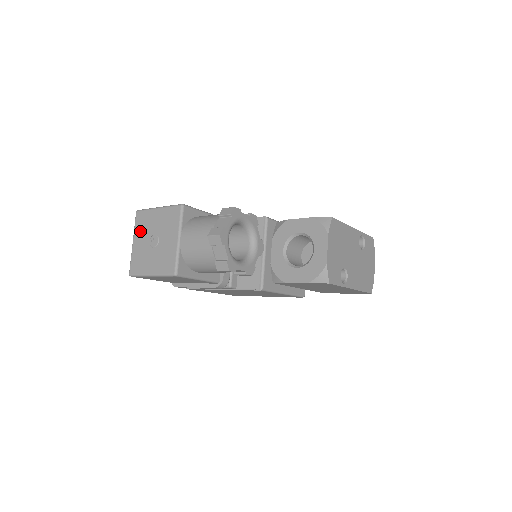
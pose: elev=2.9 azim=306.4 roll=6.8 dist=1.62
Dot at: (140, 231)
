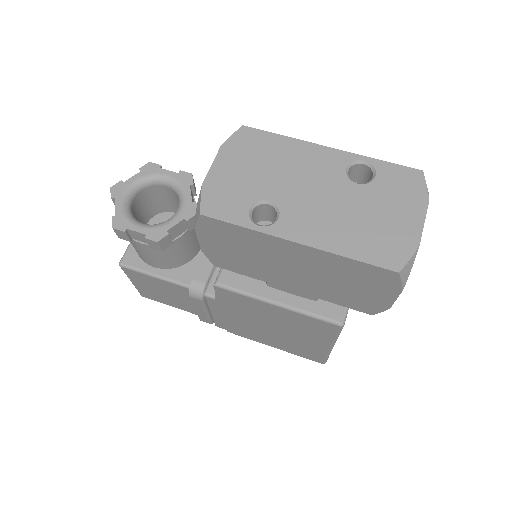
Dot at: occluded
